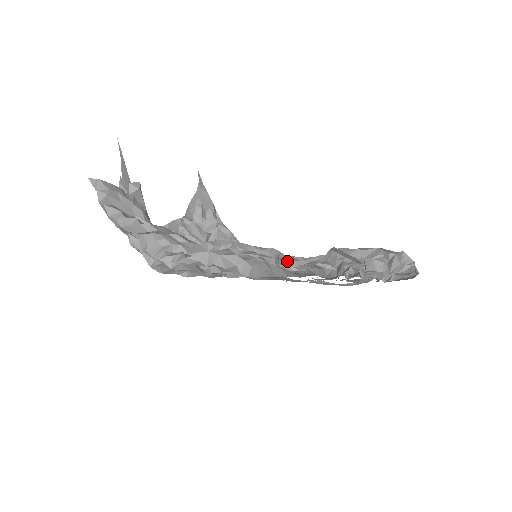
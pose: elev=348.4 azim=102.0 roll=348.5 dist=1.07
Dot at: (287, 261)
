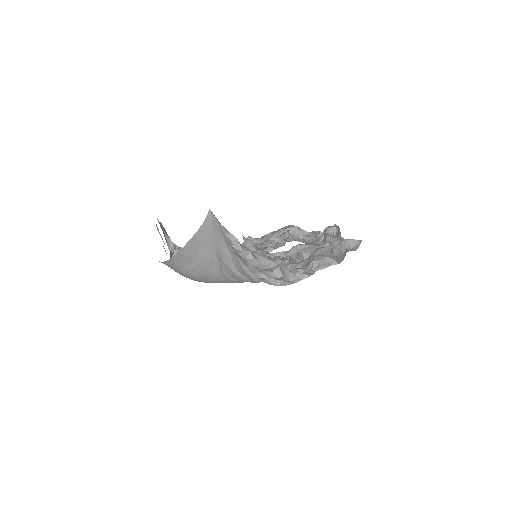
Dot at: occluded
